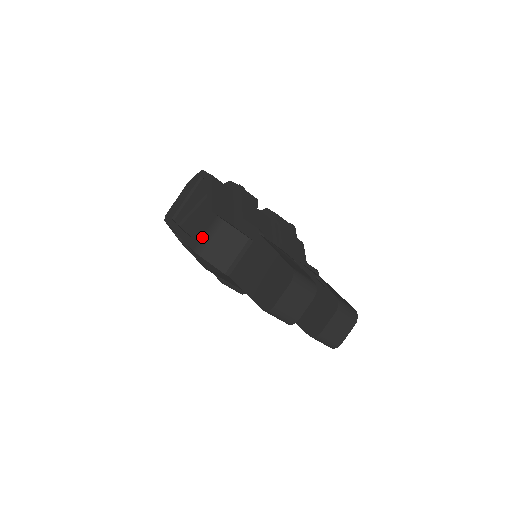
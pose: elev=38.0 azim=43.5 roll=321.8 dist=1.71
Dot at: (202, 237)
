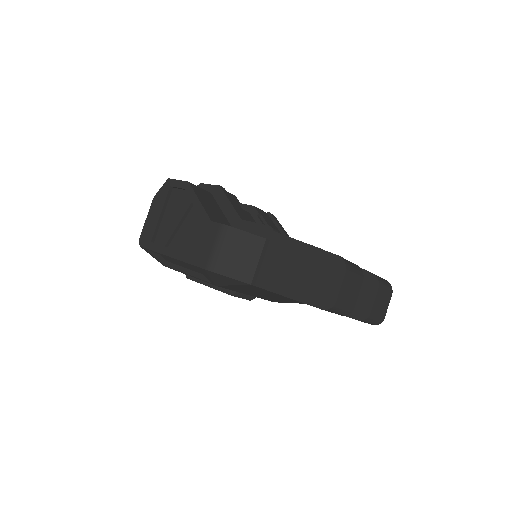
Dot at: (212, 252)
